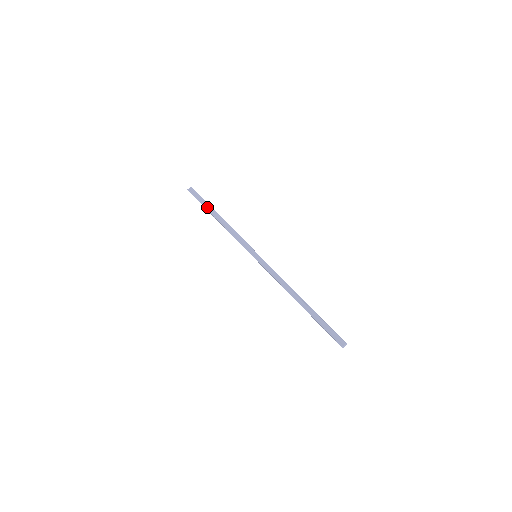
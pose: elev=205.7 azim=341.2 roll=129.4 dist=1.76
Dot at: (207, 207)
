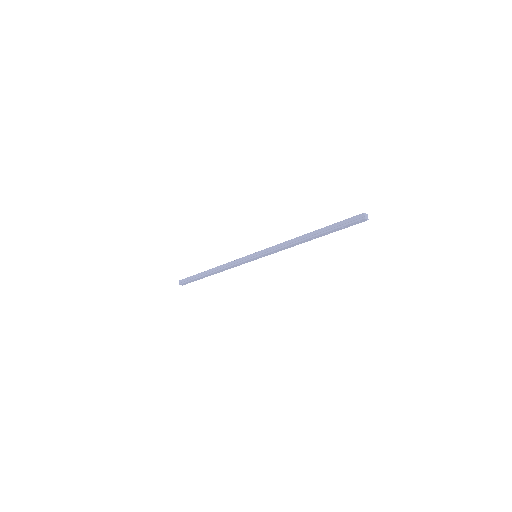
Dot at: (199, 276)
